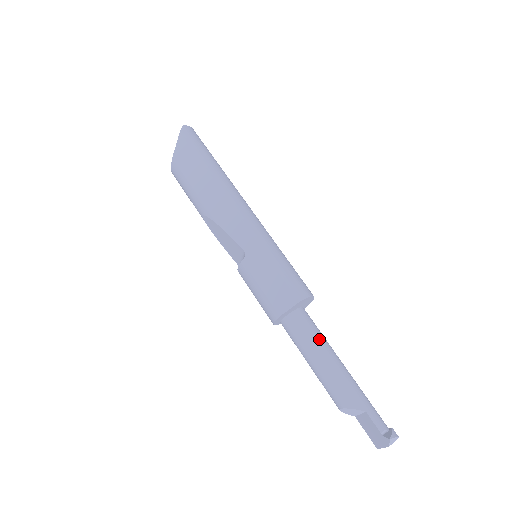
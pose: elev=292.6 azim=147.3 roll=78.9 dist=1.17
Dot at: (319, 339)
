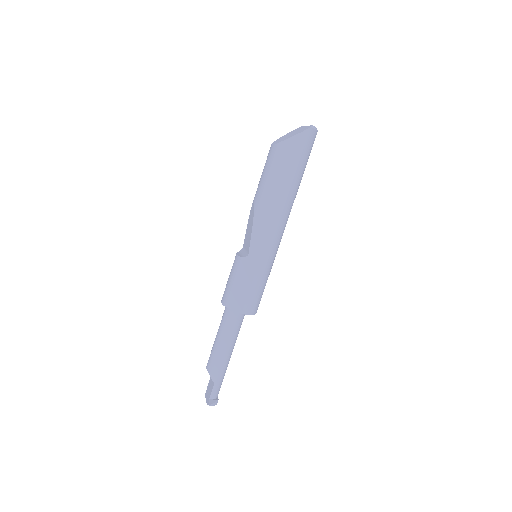
Dot at: (233, 333)
